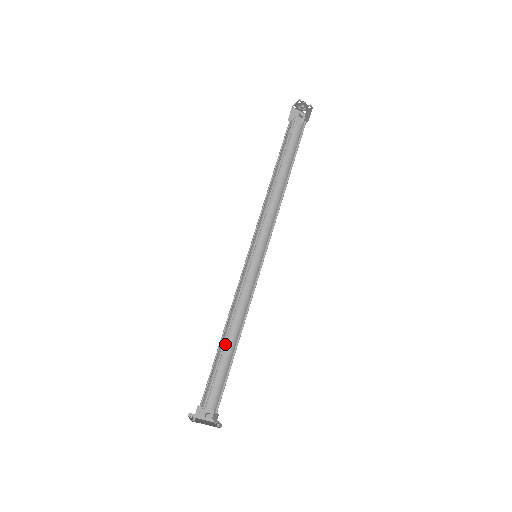
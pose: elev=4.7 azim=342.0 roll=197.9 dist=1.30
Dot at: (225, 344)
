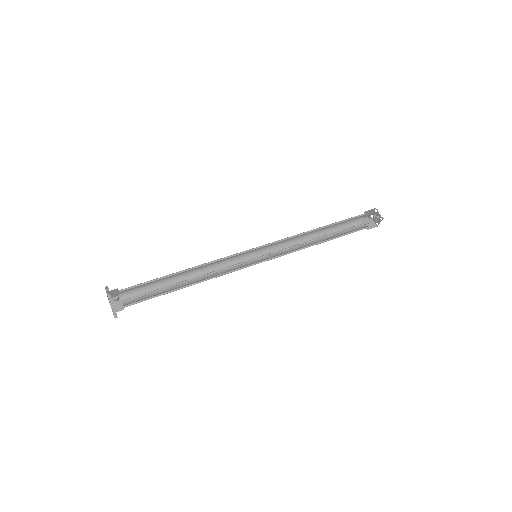
Dot at: occluded
